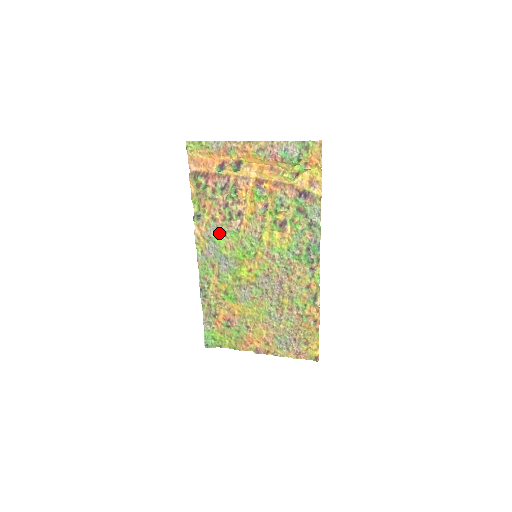
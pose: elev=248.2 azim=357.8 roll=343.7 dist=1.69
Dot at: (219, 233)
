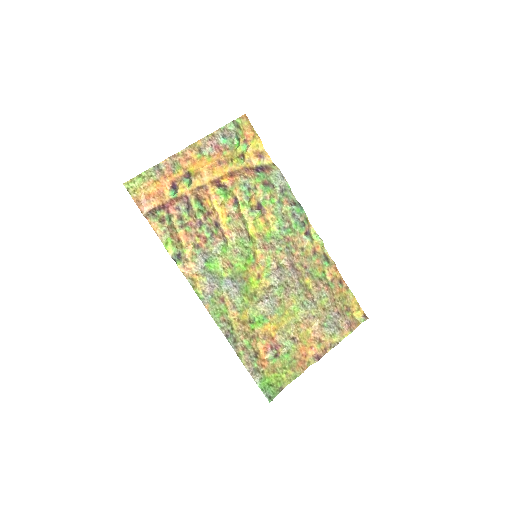
Dot at: (210, 257)
